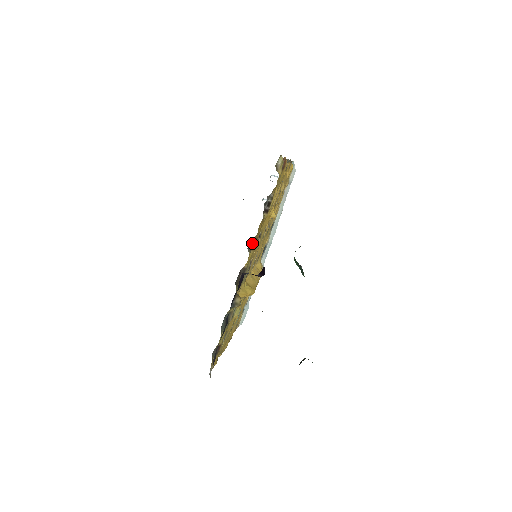
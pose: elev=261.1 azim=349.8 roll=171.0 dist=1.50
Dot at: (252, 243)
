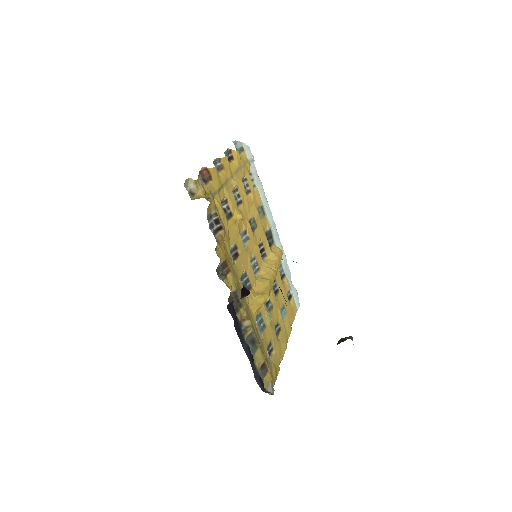
Dot at: (223, 268)
